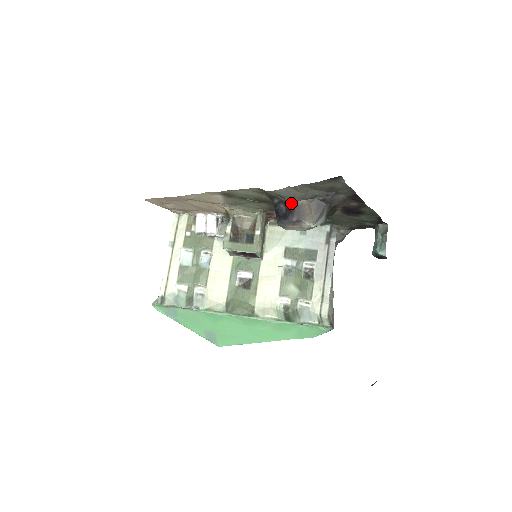
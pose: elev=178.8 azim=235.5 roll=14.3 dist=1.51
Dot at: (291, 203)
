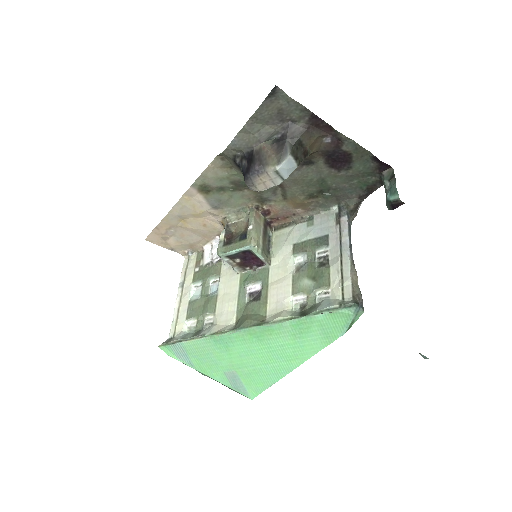
Dot at: (250, 153)
